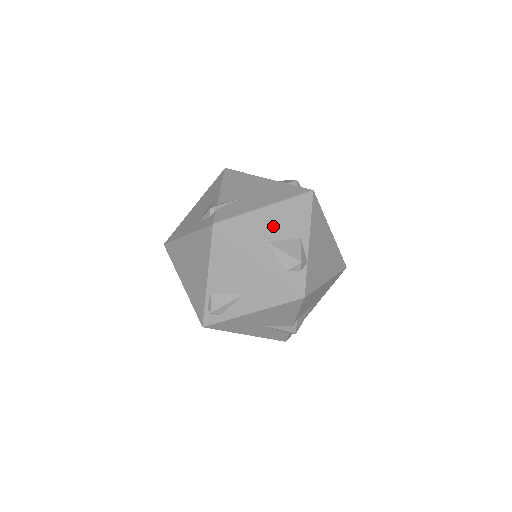
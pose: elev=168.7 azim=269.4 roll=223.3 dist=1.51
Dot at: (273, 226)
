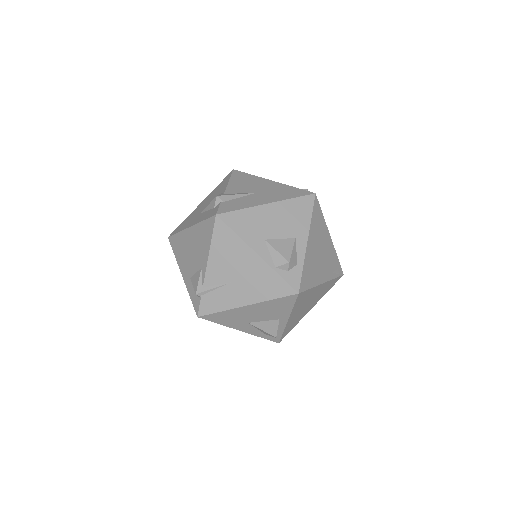
Dot at: (254, 315)
